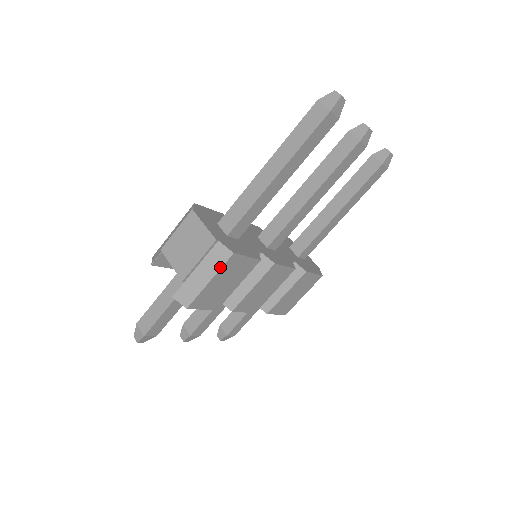
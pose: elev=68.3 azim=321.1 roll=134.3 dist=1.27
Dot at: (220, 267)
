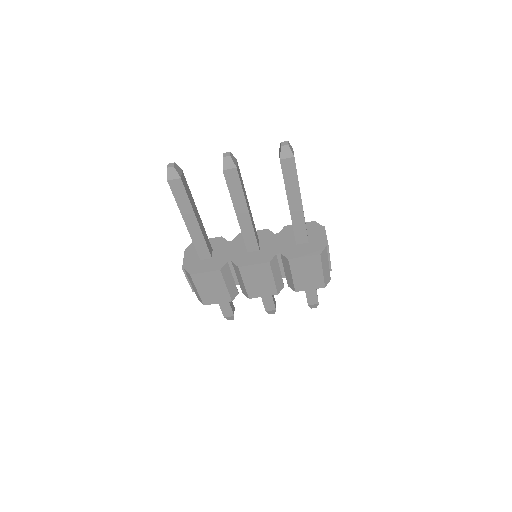
Dot at: (193, 283)
